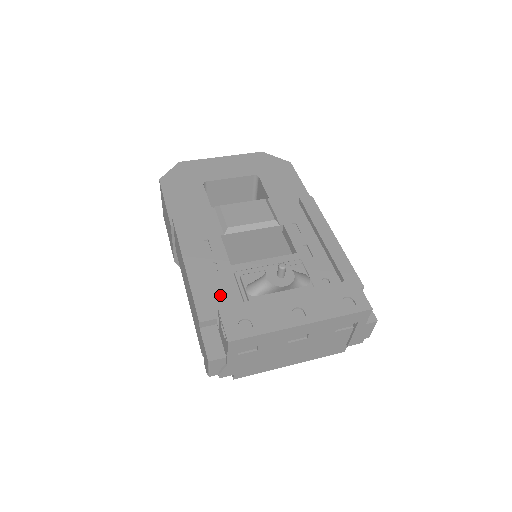
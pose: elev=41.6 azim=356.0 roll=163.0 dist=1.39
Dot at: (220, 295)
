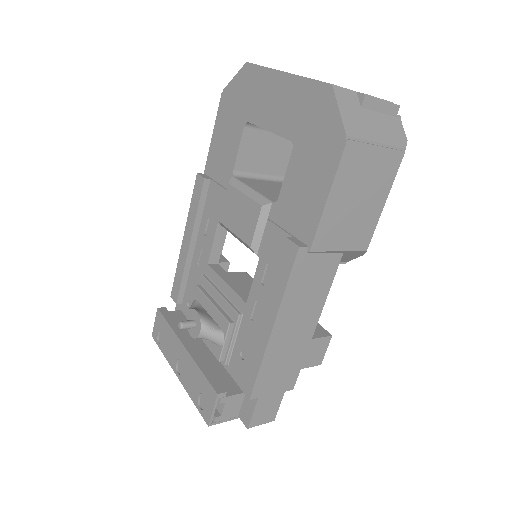
Dot at: (192, 285)
